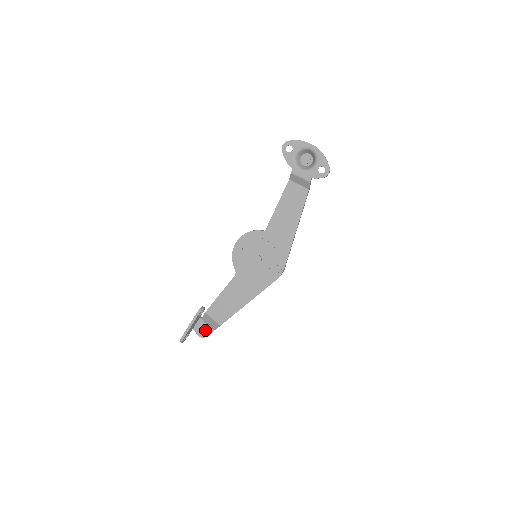
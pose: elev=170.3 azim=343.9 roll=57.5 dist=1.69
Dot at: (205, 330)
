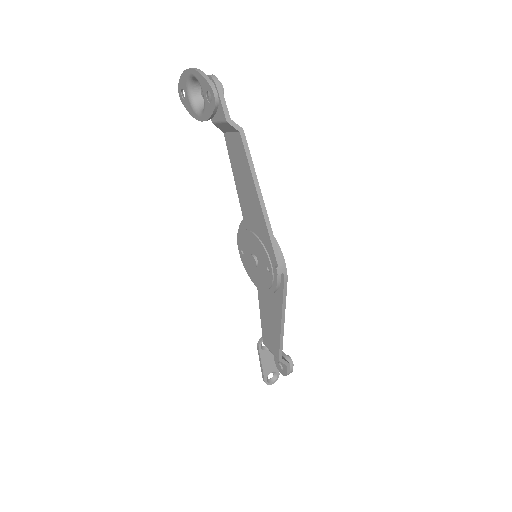
Dot at: (282, 366)
